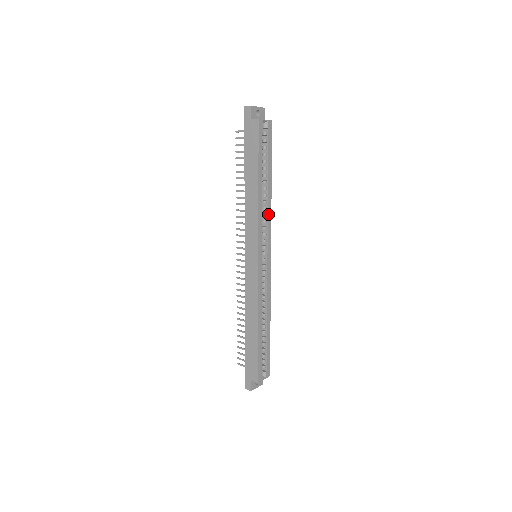
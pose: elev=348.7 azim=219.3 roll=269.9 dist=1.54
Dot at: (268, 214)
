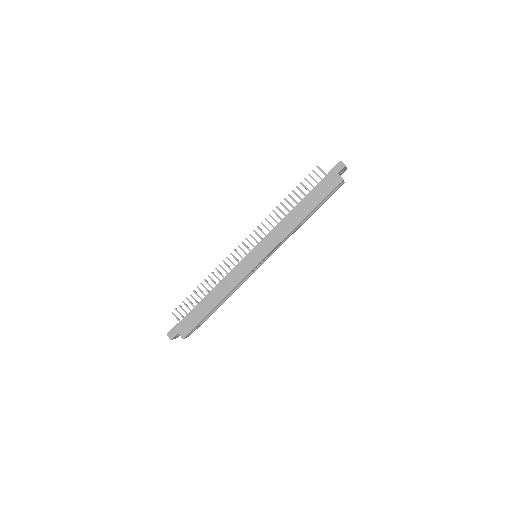
Dot at: occluded
